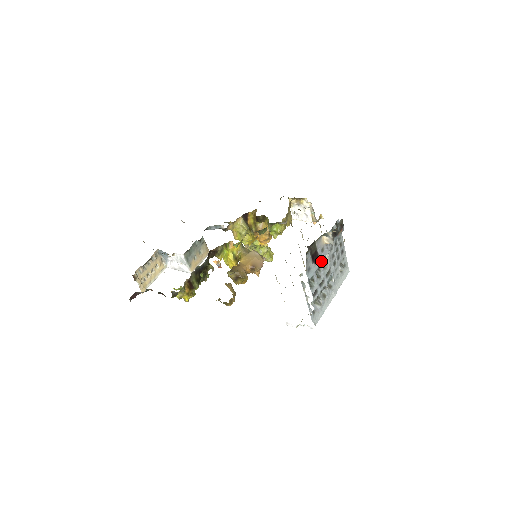
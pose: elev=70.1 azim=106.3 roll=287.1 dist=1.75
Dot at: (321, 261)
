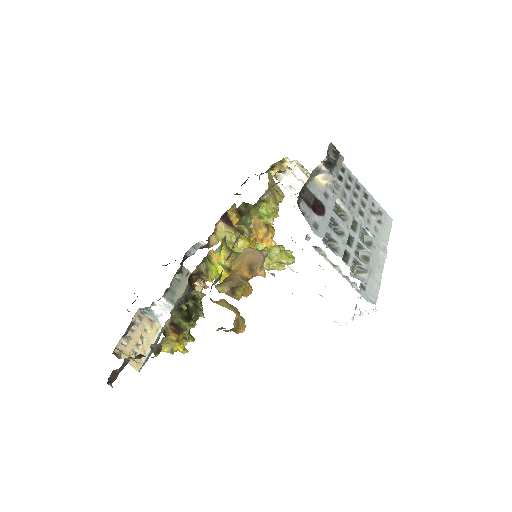
Dot at: (331, 210)
